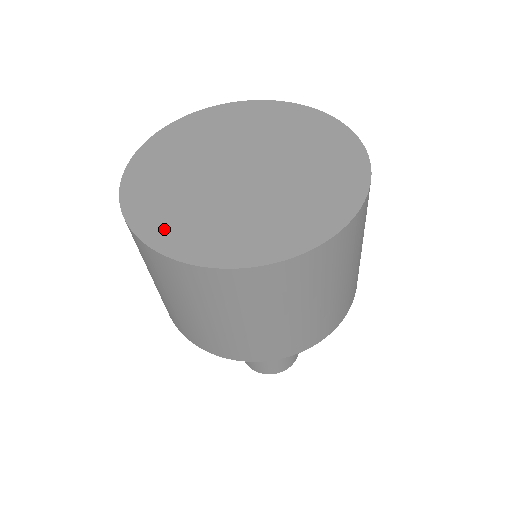
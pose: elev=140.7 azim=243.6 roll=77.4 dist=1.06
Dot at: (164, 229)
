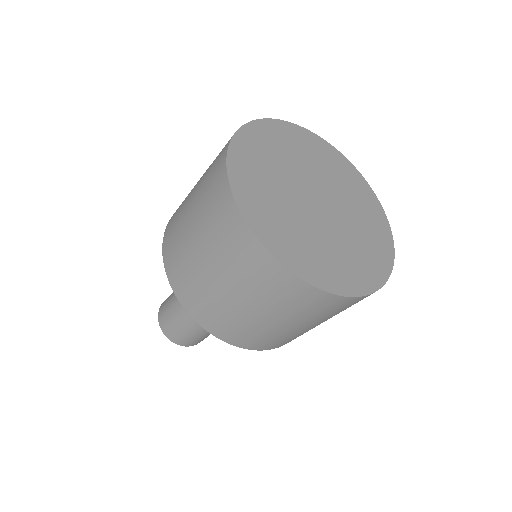
Dot at: (245, 174)
